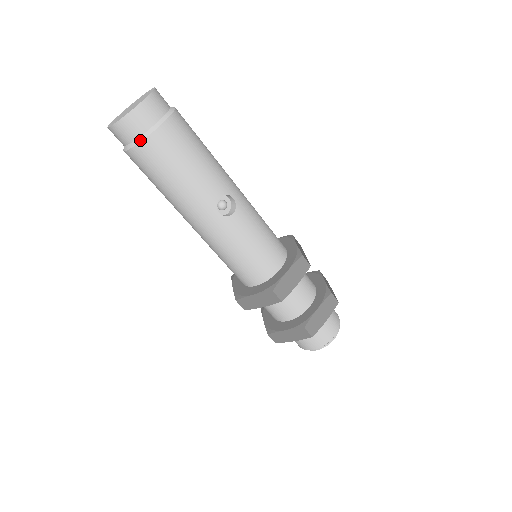
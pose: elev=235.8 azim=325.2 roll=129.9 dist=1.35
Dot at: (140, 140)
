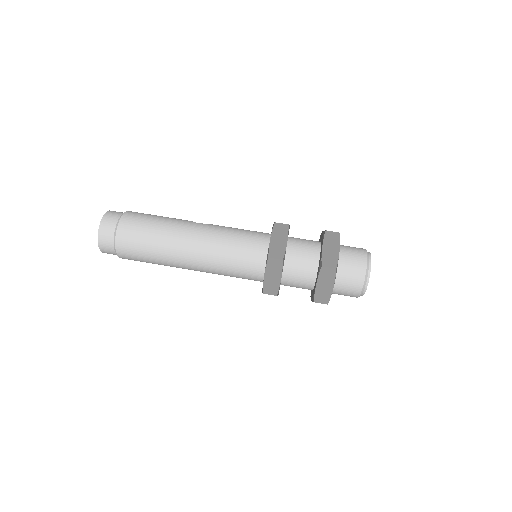
Dot at: (121, 216)
